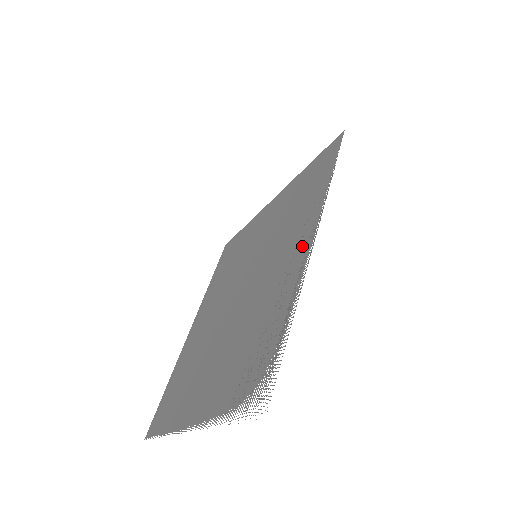
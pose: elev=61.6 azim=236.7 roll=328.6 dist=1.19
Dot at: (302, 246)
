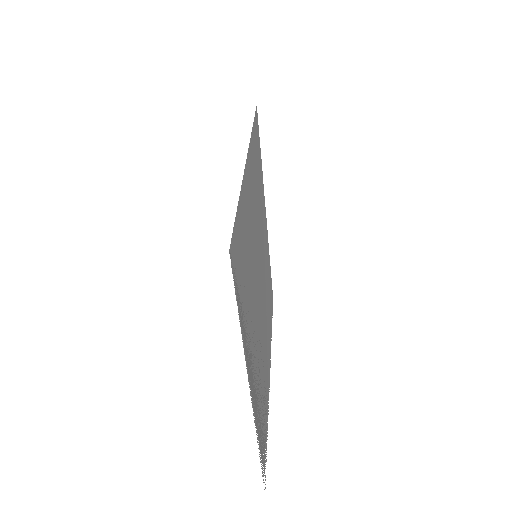
Dot at: (252, 377)
